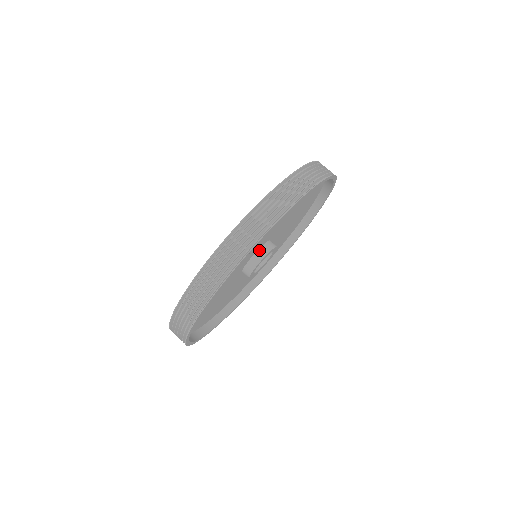
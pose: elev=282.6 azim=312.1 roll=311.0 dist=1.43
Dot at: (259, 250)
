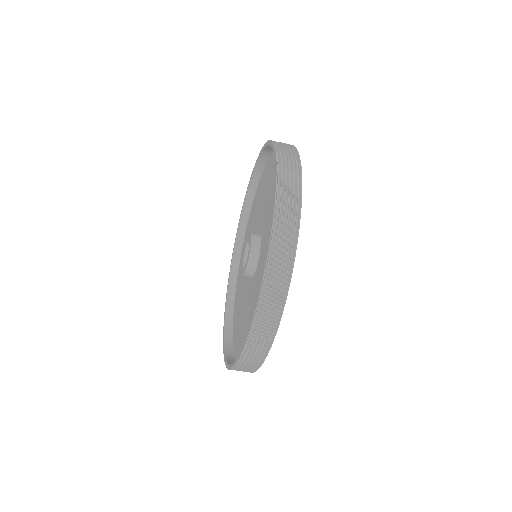
Dot at: occluded
